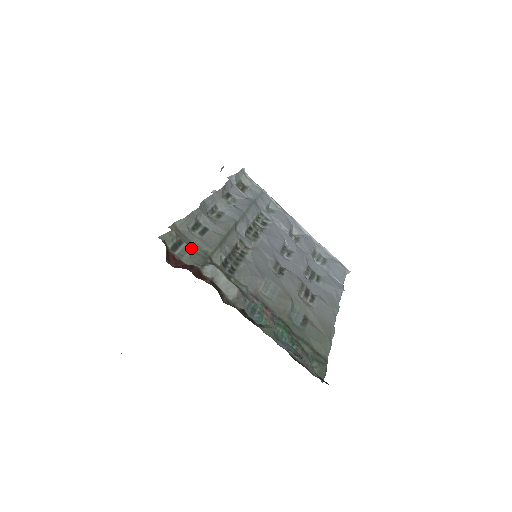
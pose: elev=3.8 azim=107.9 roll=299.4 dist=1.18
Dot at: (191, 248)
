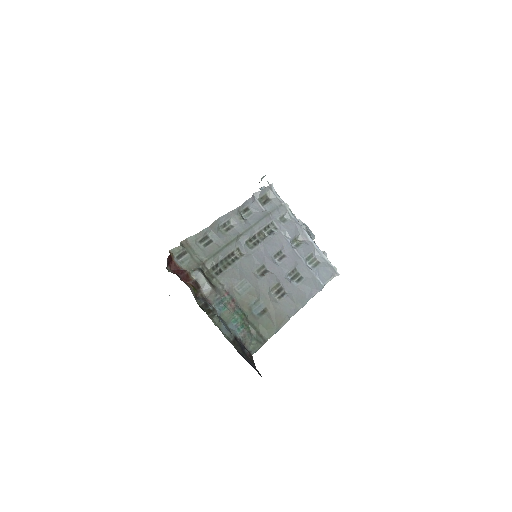
Dot at: (192, 256)
